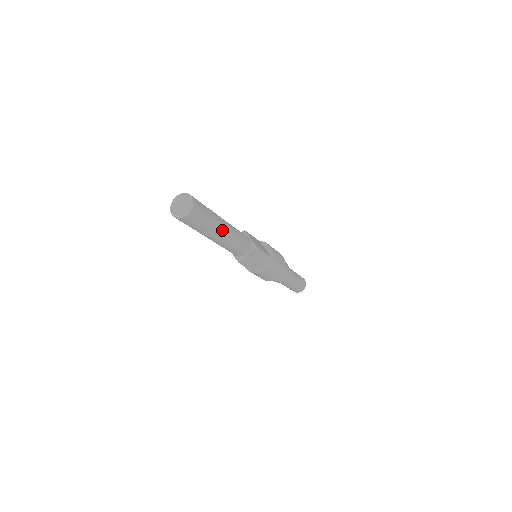
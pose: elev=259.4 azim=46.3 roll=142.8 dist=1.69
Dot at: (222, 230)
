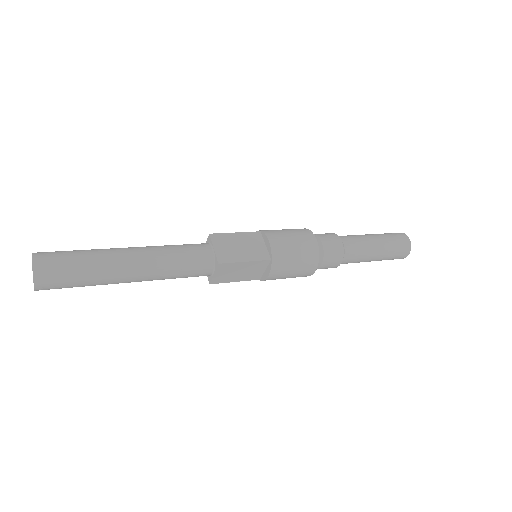
Dot at: (125, 273)
